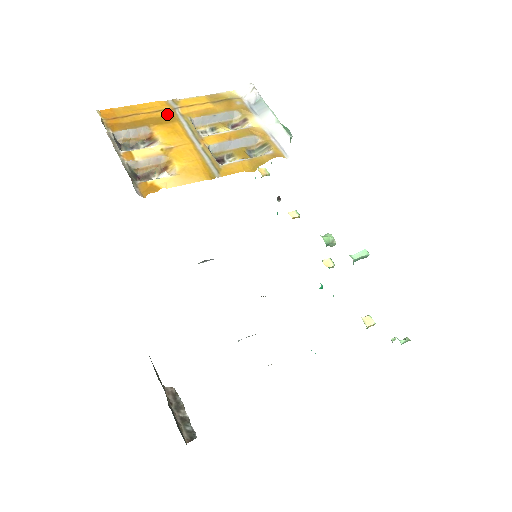
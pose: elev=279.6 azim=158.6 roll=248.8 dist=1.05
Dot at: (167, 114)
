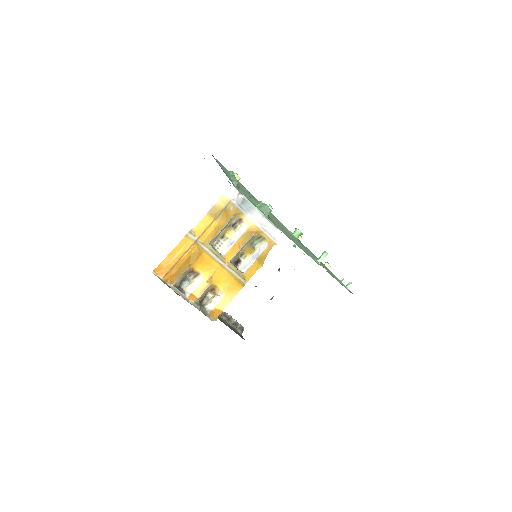
Dot at: (194, 249)
